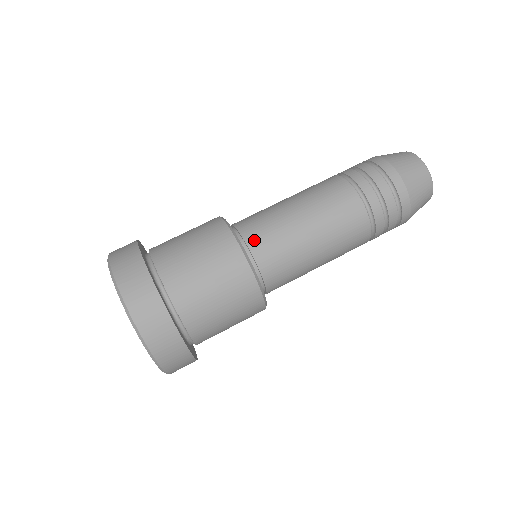
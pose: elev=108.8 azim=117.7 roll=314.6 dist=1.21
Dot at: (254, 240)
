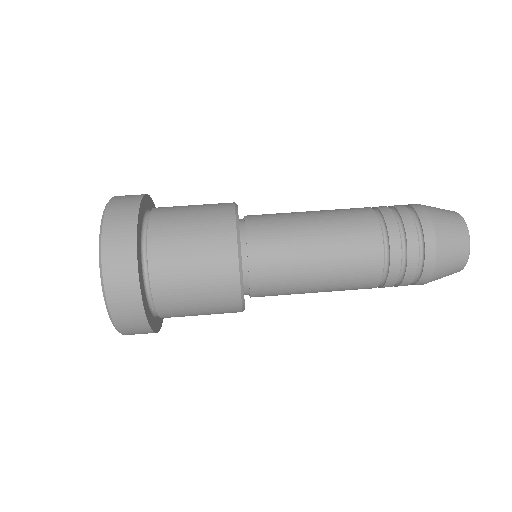
Dot at: (257, 249)
